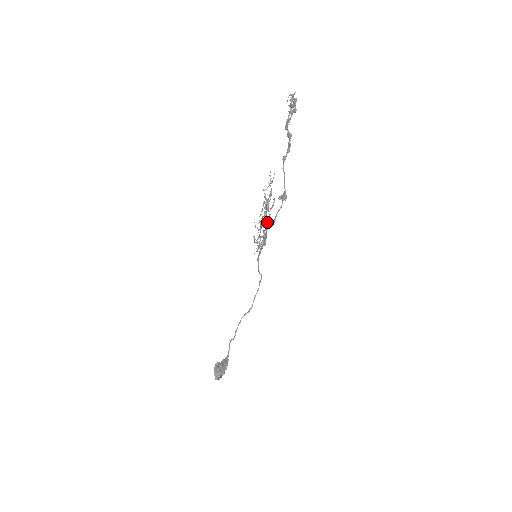
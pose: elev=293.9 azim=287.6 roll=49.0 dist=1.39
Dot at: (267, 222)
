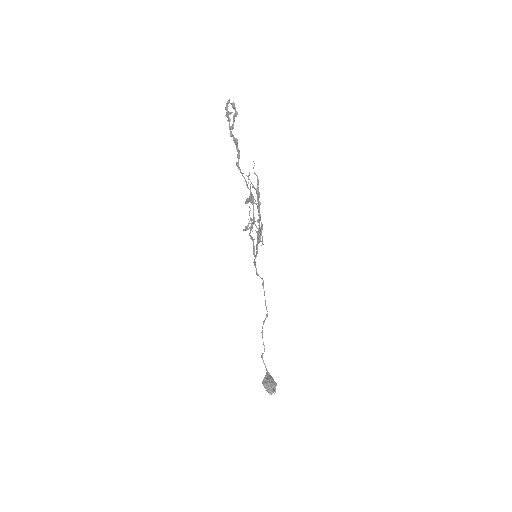
Dot at: (246, 227)
